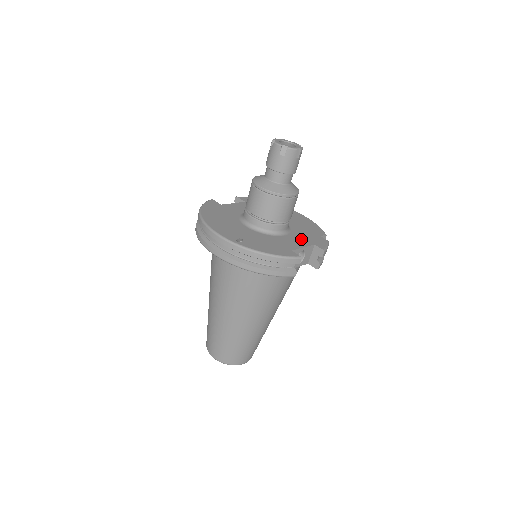
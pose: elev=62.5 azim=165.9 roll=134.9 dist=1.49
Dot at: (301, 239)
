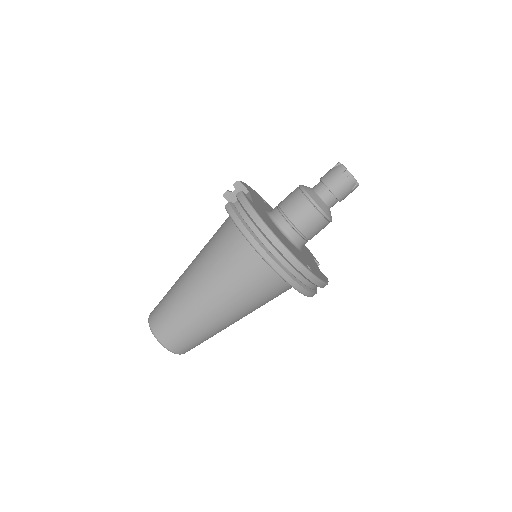
Dot at: occluded
